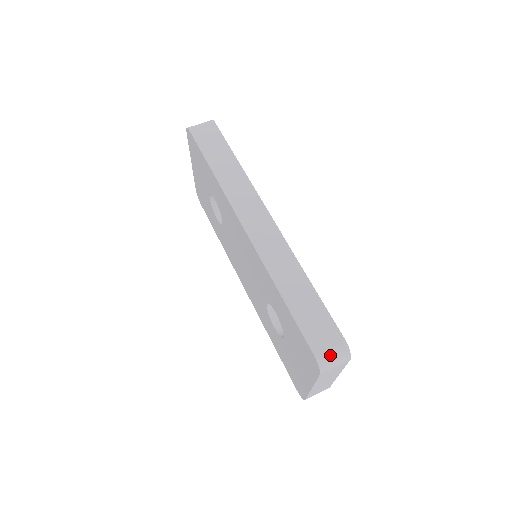
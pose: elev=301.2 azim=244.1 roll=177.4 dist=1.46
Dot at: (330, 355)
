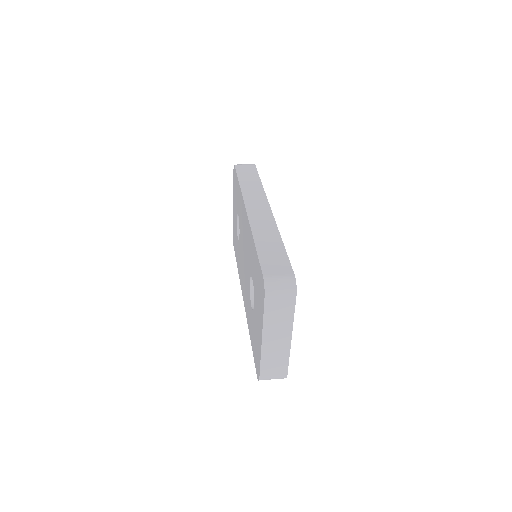
Dot at: (277, 280)
